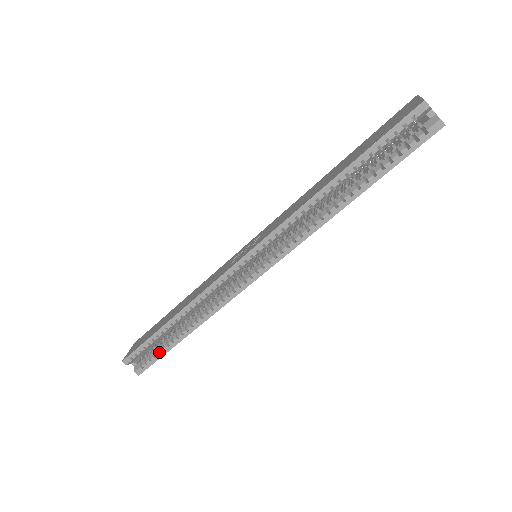
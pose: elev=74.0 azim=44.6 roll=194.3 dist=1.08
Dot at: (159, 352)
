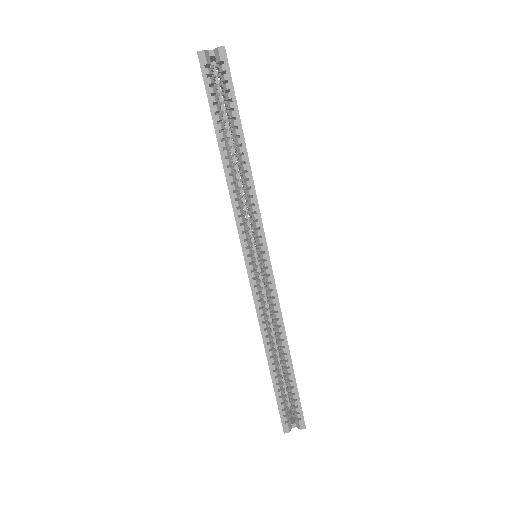
Dot at: (293, 394)
